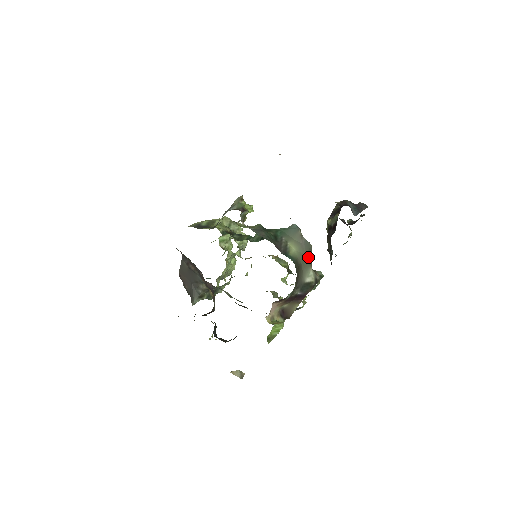
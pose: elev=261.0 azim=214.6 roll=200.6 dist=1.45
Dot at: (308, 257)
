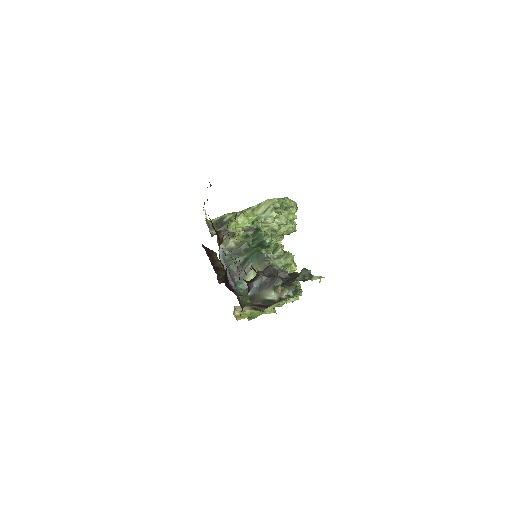
Dot at: occluded
